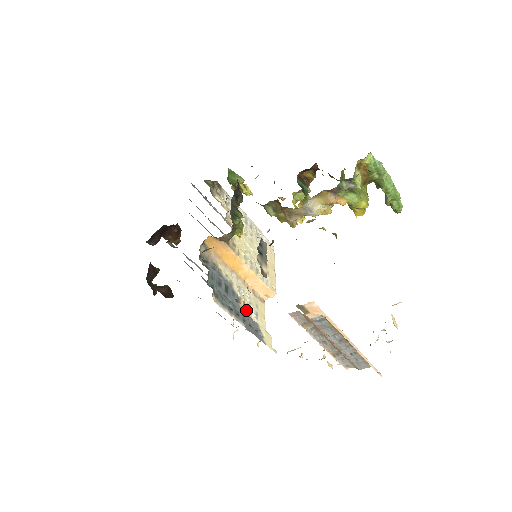
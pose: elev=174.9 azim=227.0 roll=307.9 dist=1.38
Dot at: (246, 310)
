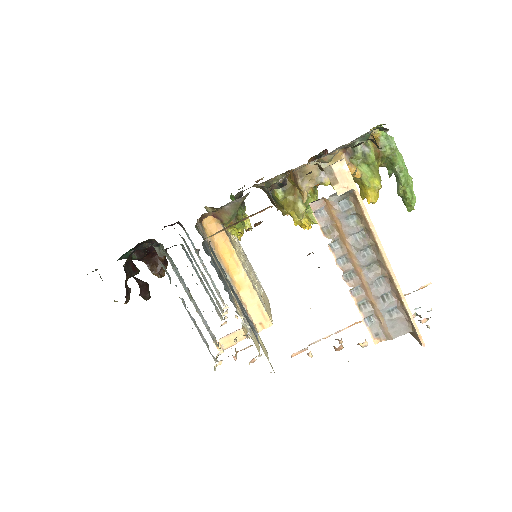
Dot at: (239, 311)
